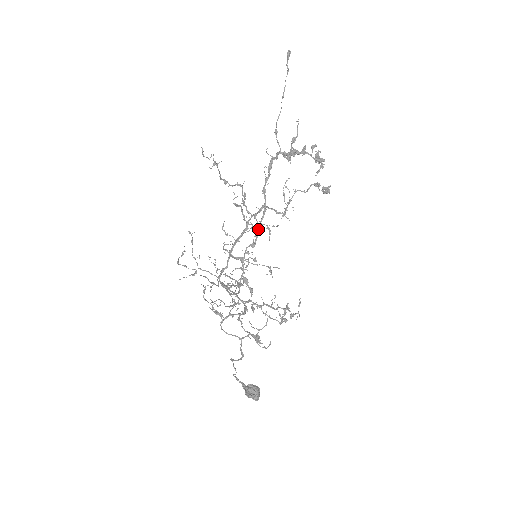
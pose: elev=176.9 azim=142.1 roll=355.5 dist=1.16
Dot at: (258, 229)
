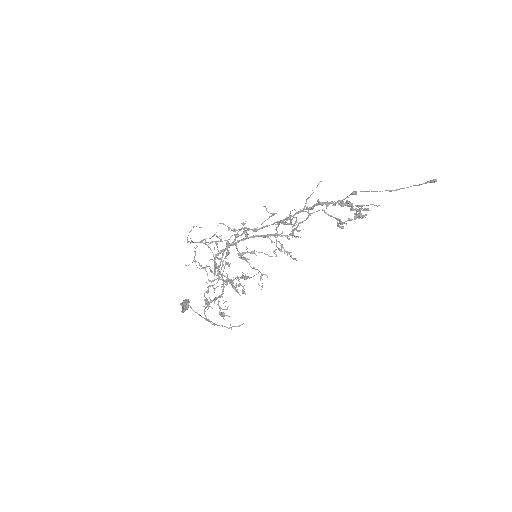
Dot at: occluded
